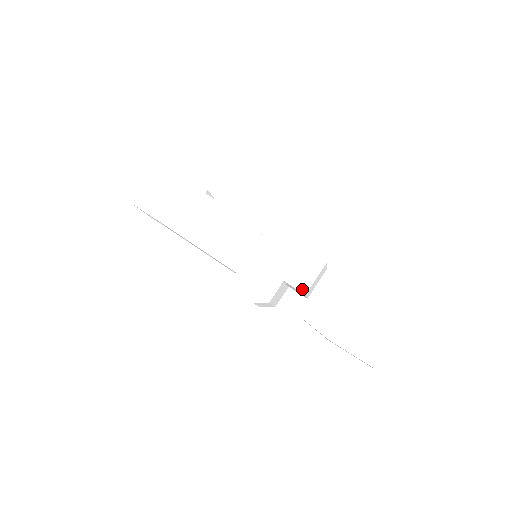
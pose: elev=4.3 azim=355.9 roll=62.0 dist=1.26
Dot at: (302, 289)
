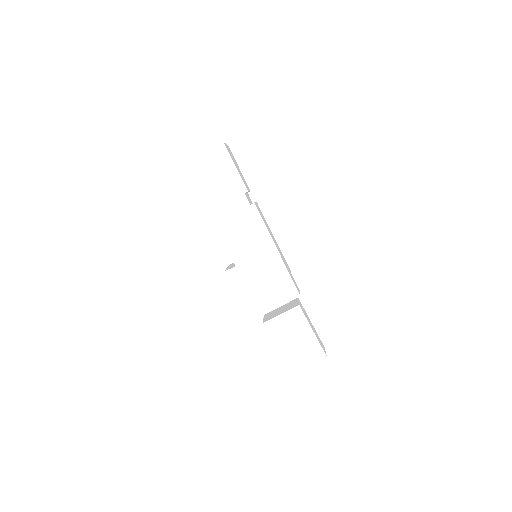
Dot at: (274, 304)
